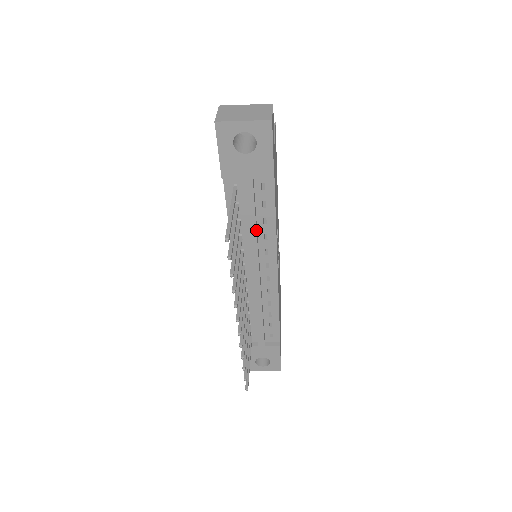
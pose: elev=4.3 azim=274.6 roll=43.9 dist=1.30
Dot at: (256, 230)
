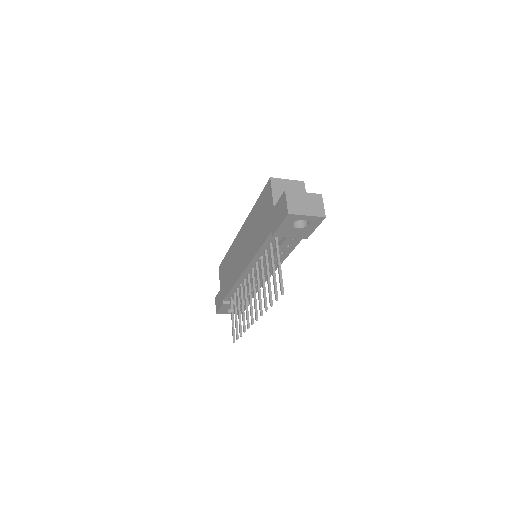
Dot at: occluded
